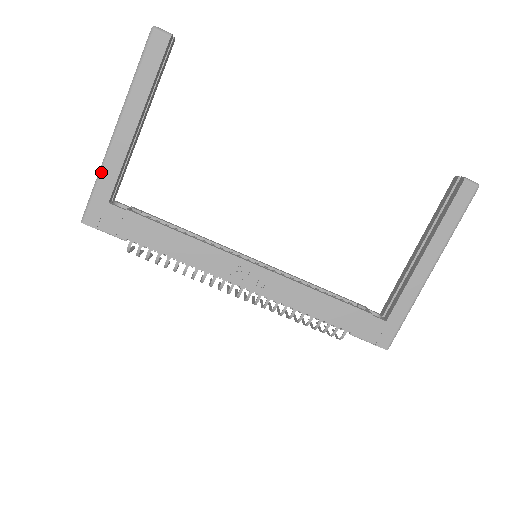
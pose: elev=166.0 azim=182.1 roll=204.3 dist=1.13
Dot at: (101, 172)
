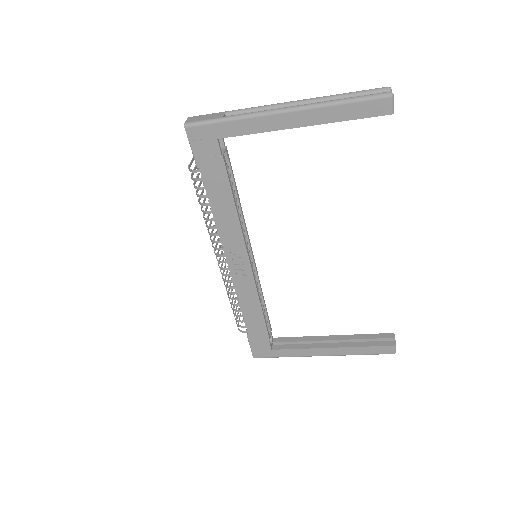
Dot at: (238, 119)
